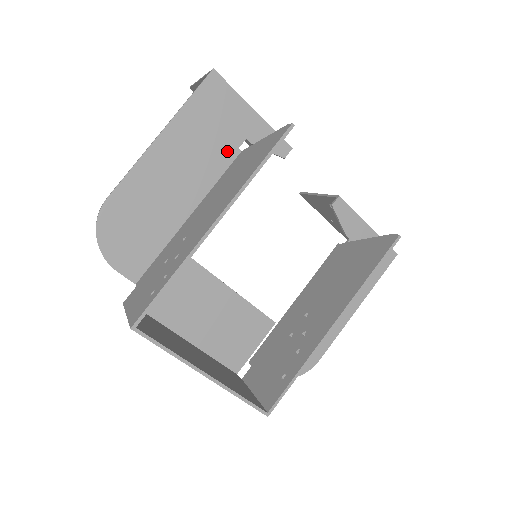
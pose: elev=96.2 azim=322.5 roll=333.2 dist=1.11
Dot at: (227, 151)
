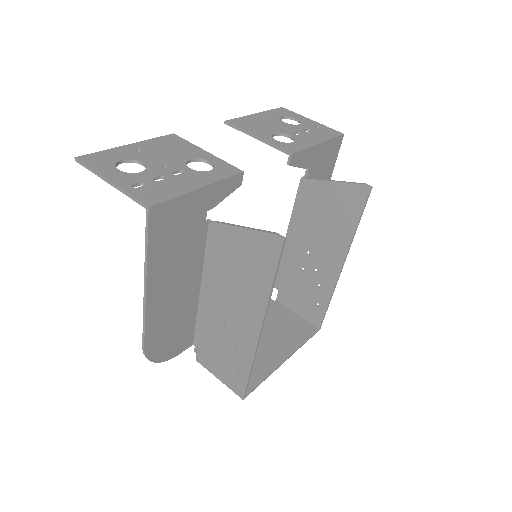
Dot at: (199, 234)
